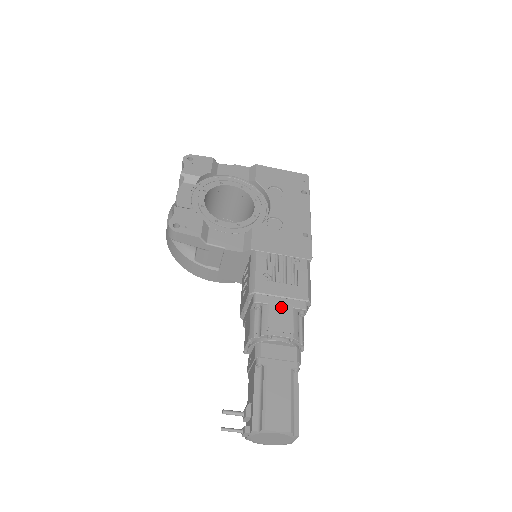
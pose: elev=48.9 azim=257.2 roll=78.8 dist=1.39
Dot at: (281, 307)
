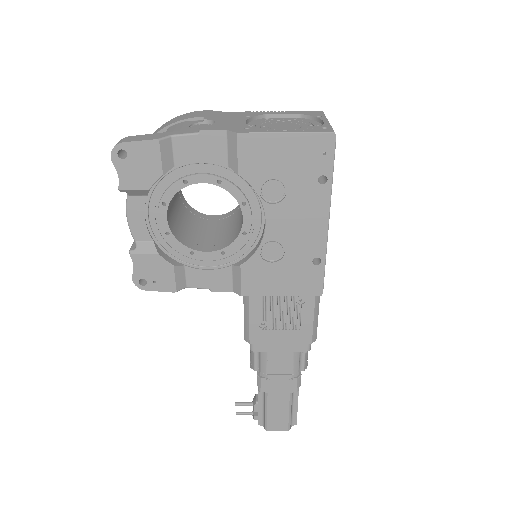
Dot at: (280, 353)
